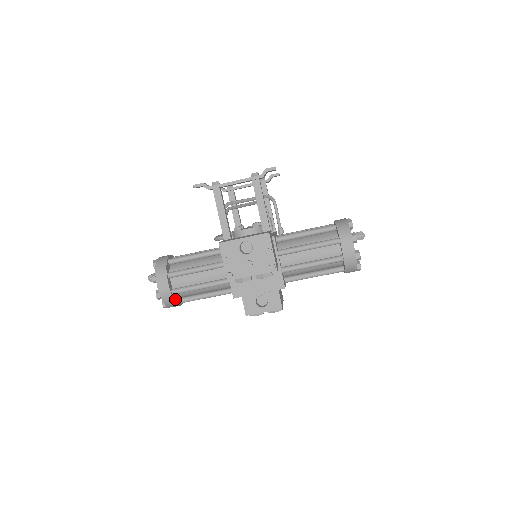
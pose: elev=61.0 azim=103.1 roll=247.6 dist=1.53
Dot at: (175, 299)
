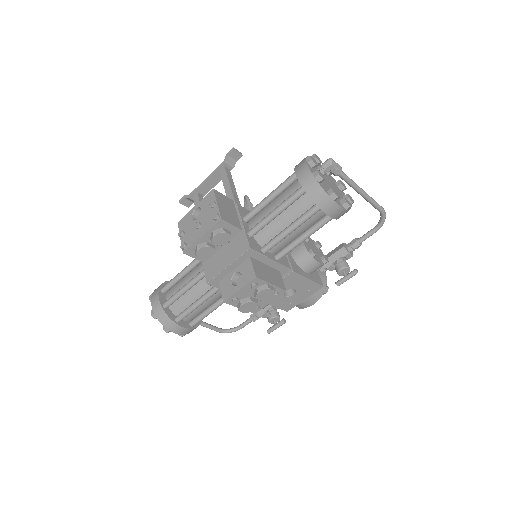
Dot at: (169, 315)
